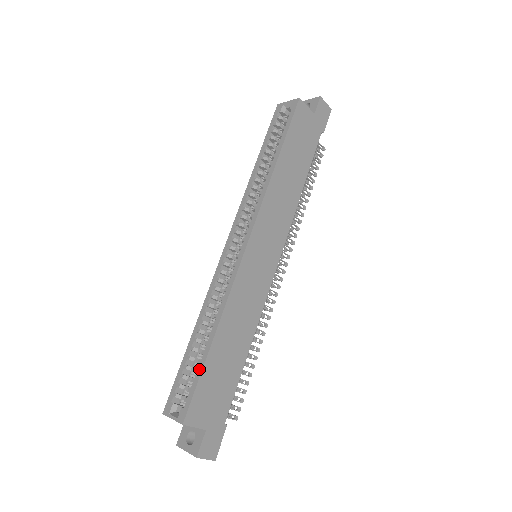
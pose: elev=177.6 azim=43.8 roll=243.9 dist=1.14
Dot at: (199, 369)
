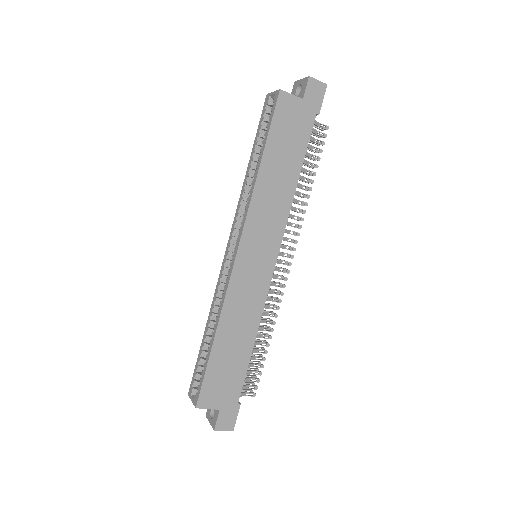
Dot at: (205, 364)
